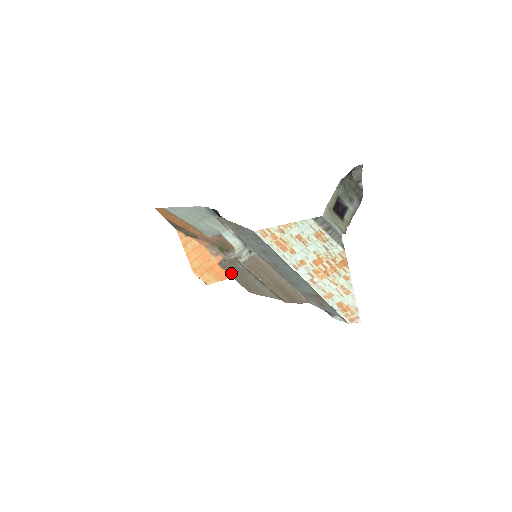
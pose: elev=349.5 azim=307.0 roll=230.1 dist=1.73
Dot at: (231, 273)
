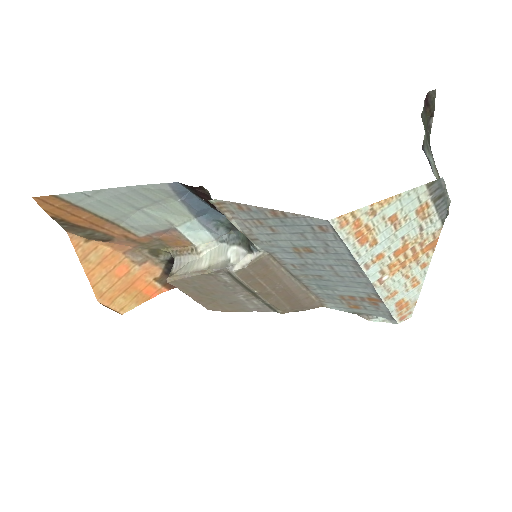
Dot at: (190, 290)
